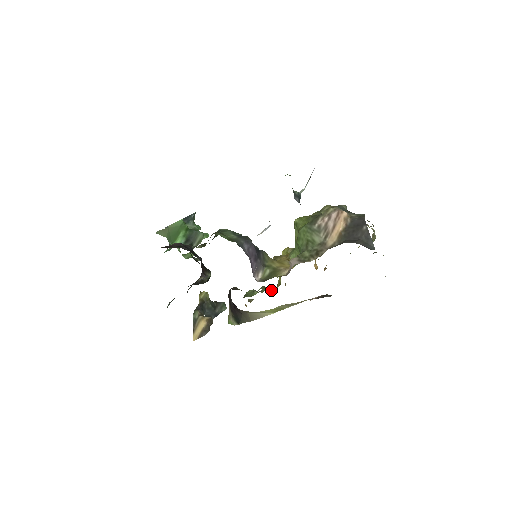
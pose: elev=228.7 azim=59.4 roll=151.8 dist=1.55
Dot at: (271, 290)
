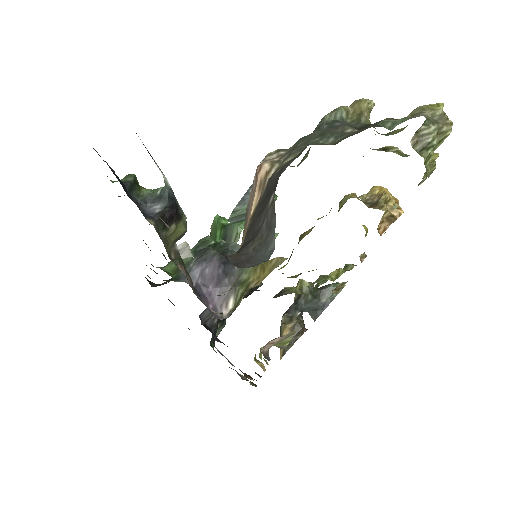
Dot at: (336, 277)
